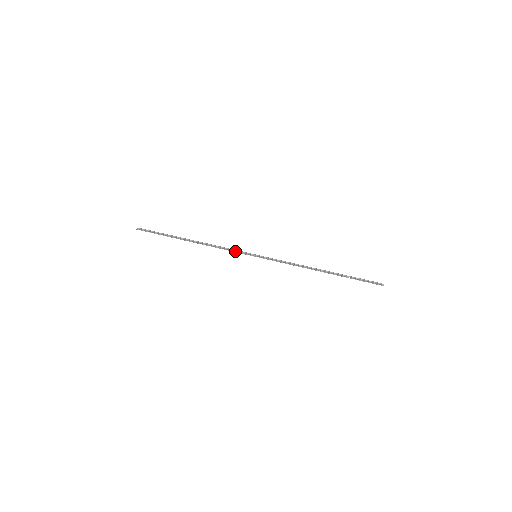
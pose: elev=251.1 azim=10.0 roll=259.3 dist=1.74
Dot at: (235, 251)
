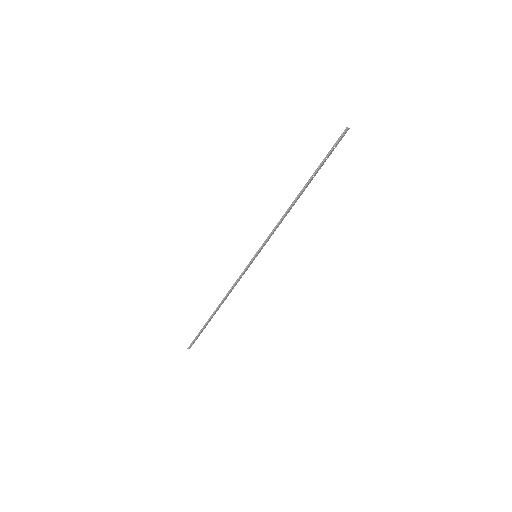
Dot at: (241, 273)
